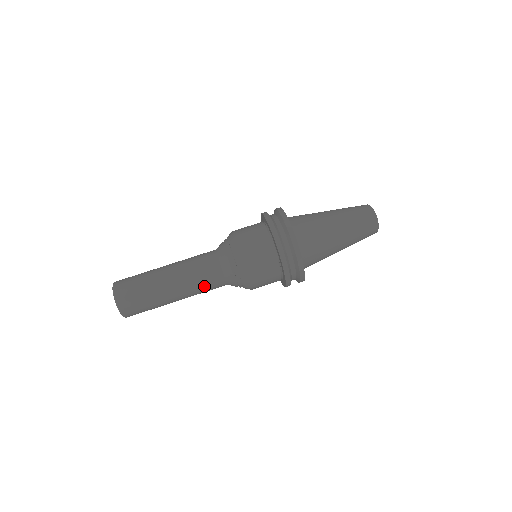
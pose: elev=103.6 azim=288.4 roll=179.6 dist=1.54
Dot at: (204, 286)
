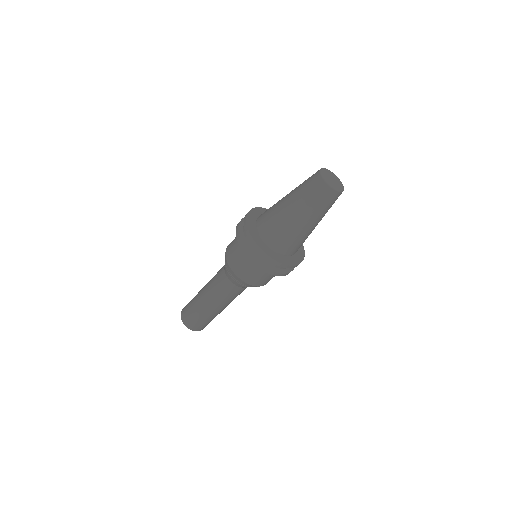
Dot at: occluded
